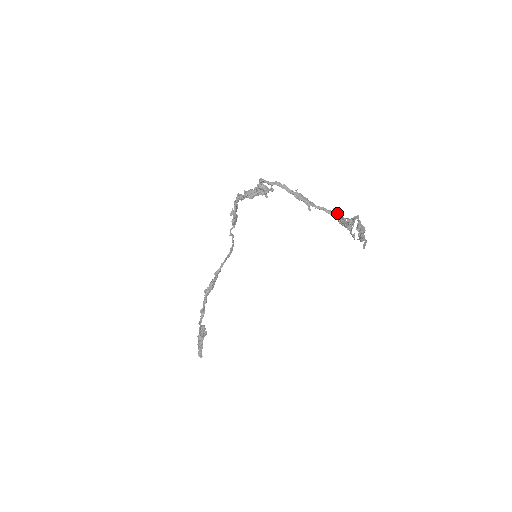
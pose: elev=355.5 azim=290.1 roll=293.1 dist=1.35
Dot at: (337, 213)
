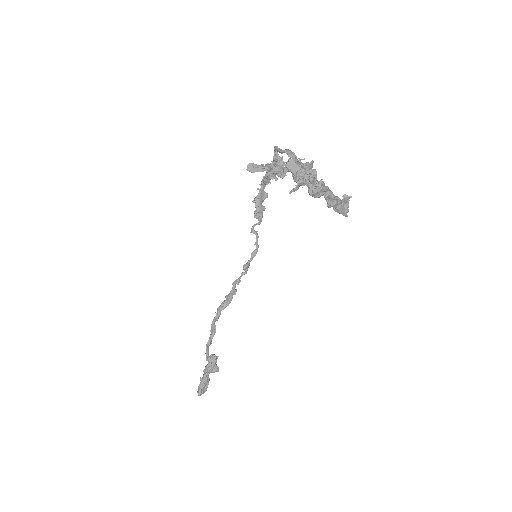
Dot at: (343, 200)
